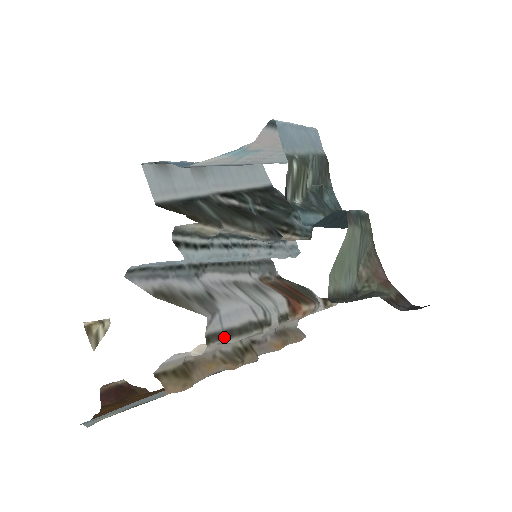
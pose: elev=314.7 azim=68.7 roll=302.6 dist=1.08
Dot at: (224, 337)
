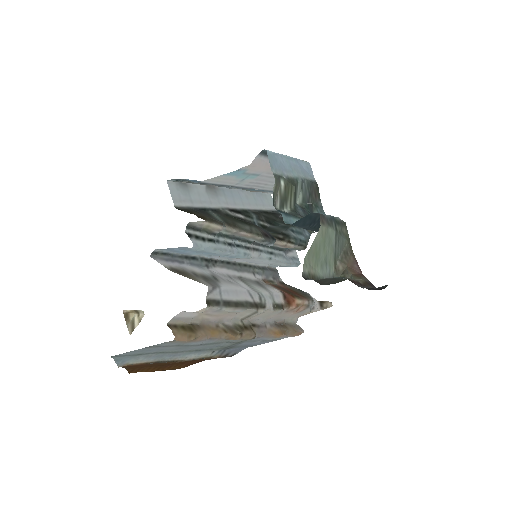
Dot at: (222, 305)
